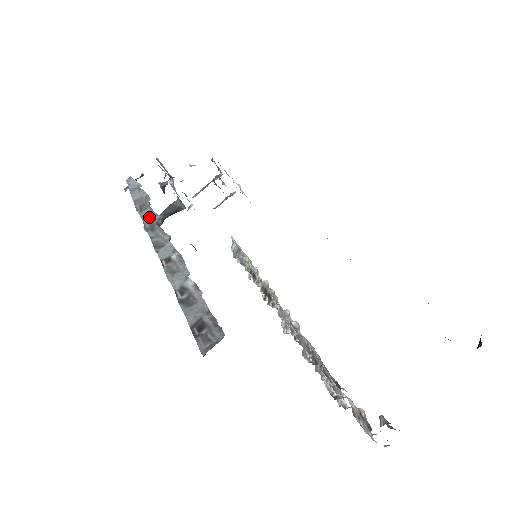
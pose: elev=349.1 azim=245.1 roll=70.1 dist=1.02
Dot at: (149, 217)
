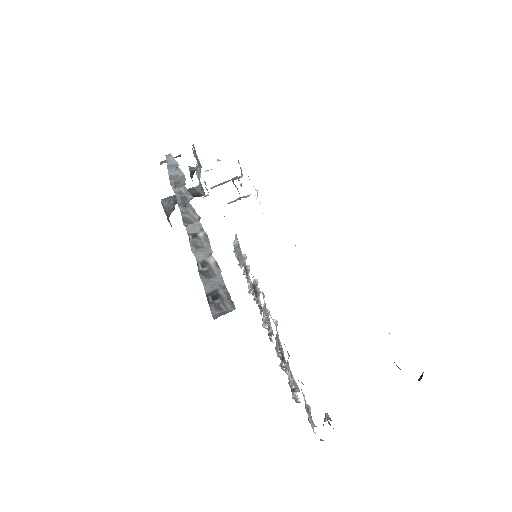
Dot at: (182, 194)
